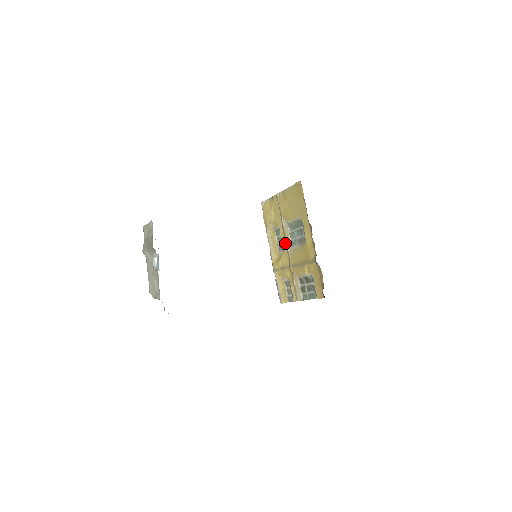
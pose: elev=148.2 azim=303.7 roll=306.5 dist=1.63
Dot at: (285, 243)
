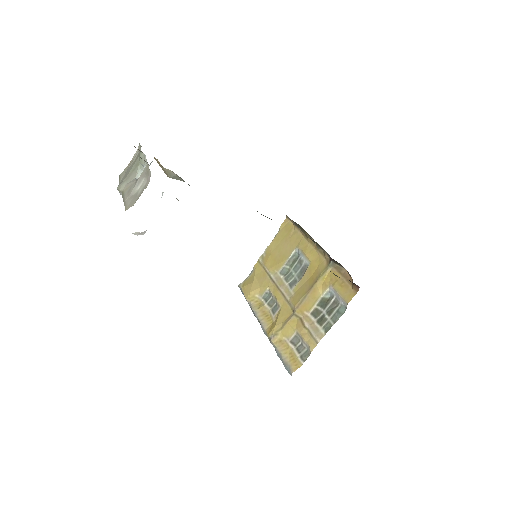
Dot at: (280, 295)
